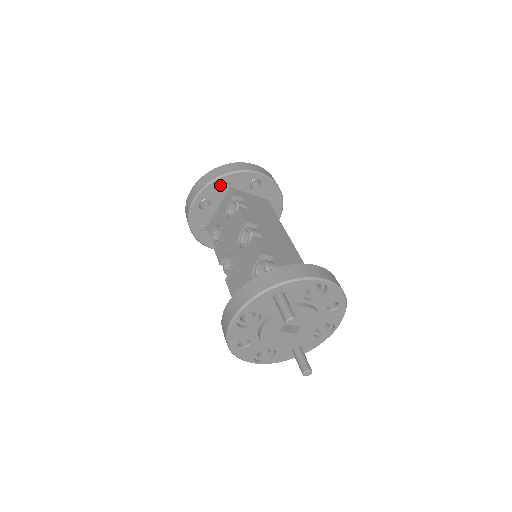
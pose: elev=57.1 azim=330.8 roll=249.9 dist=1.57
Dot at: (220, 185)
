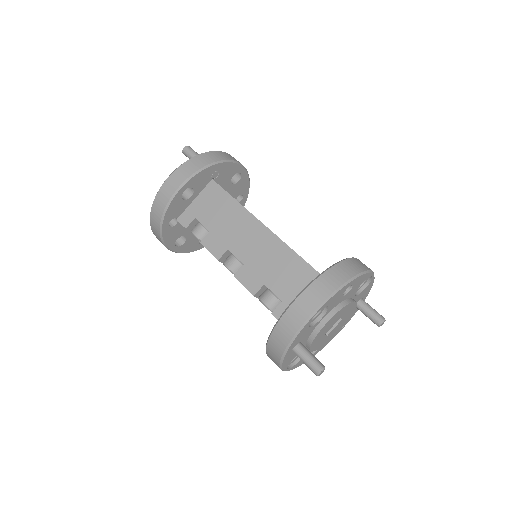
Dot at: (169, 229)
